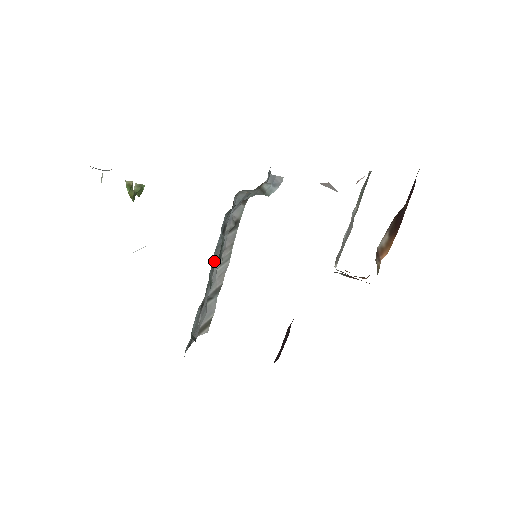
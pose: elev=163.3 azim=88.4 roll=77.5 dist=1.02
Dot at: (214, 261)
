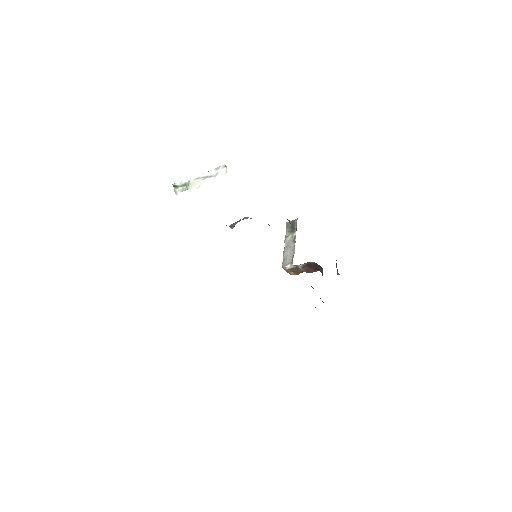
Dot at: occluded
